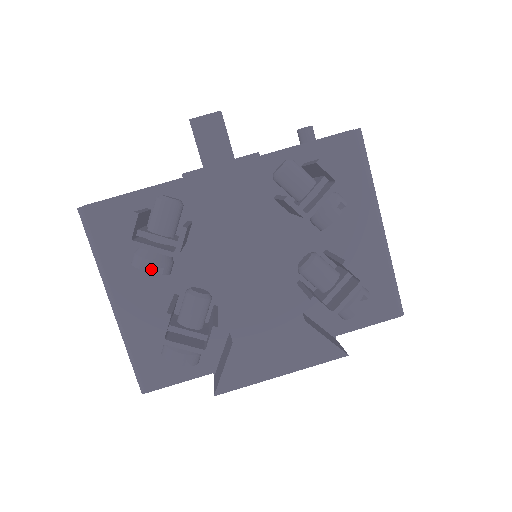
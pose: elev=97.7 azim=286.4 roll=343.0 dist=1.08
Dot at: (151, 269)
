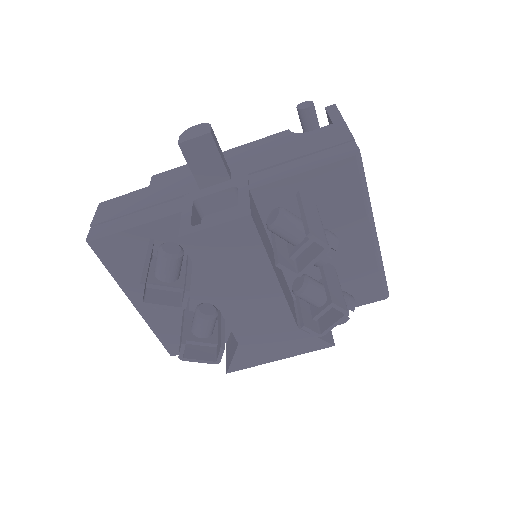
Dot at: (163, 308)
